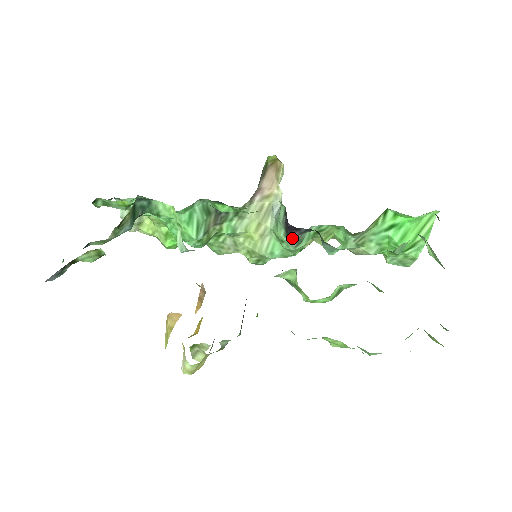
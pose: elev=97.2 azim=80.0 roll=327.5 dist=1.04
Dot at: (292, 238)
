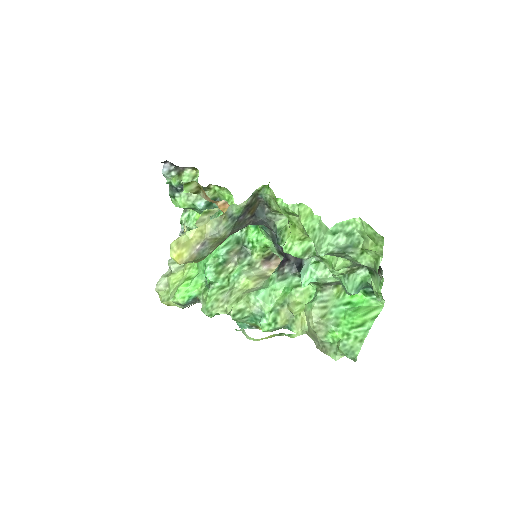
Dot at: (280, 272)
